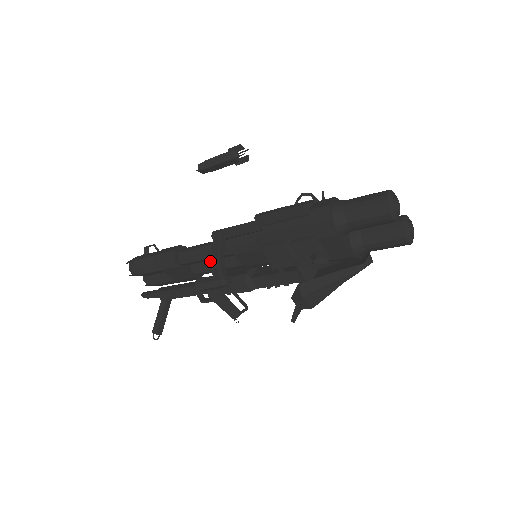
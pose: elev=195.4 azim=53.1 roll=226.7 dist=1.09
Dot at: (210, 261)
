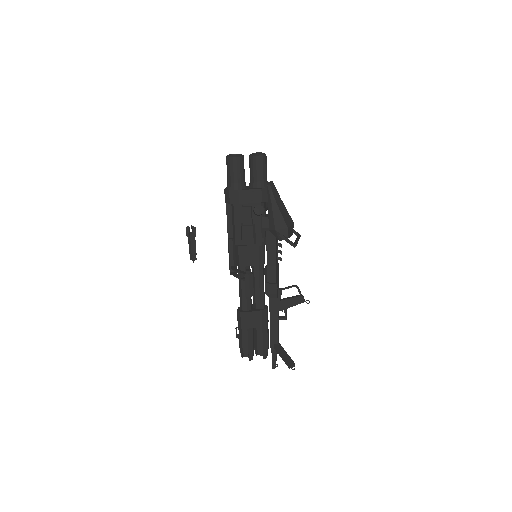
Dot at: occluded
